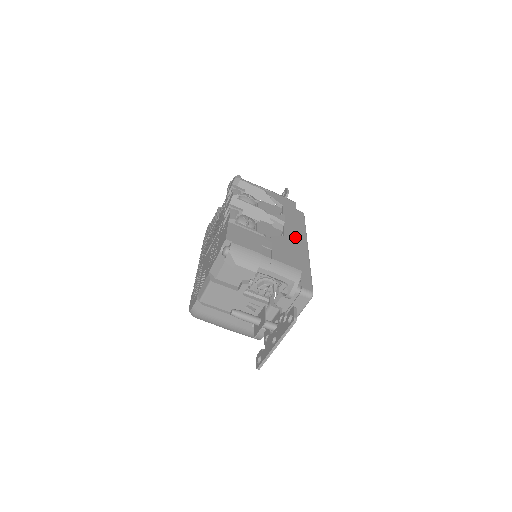
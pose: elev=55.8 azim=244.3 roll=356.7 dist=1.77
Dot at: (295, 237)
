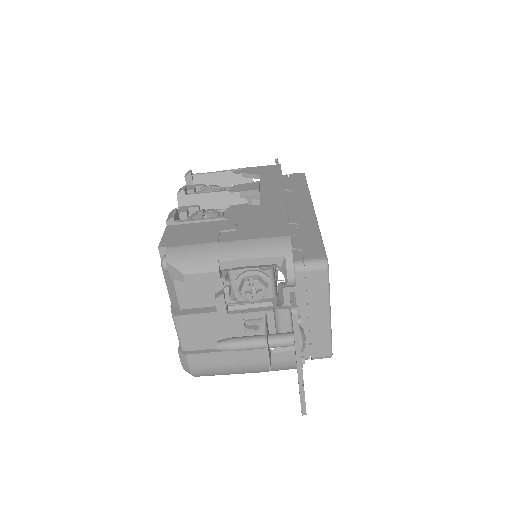
Dot at: (279, 200)
